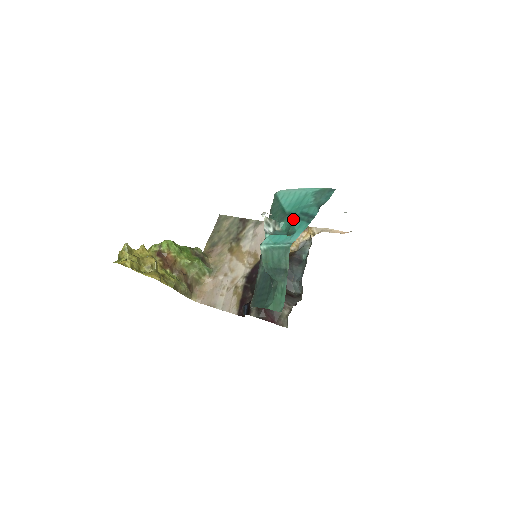
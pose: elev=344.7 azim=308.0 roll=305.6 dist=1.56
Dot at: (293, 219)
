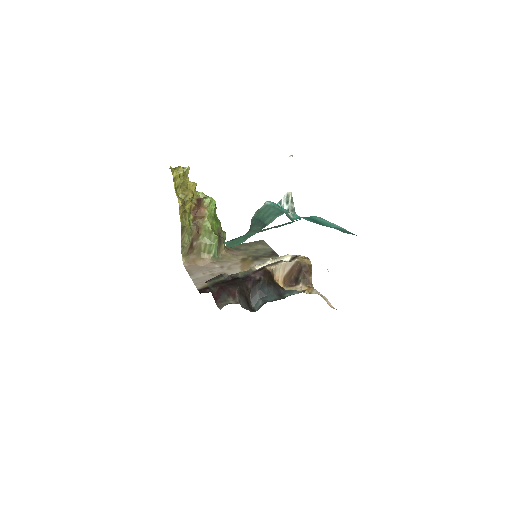
Dot at: (307, 217)
